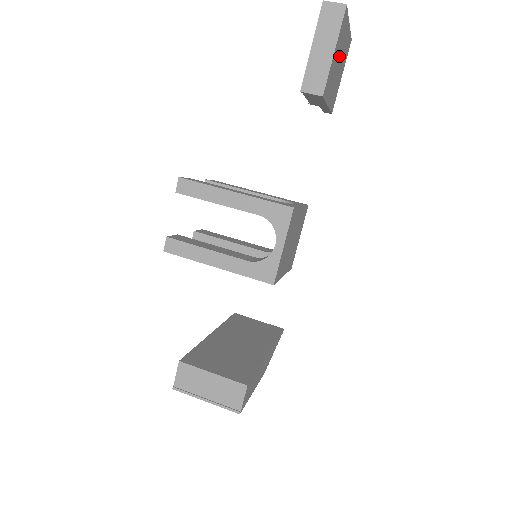
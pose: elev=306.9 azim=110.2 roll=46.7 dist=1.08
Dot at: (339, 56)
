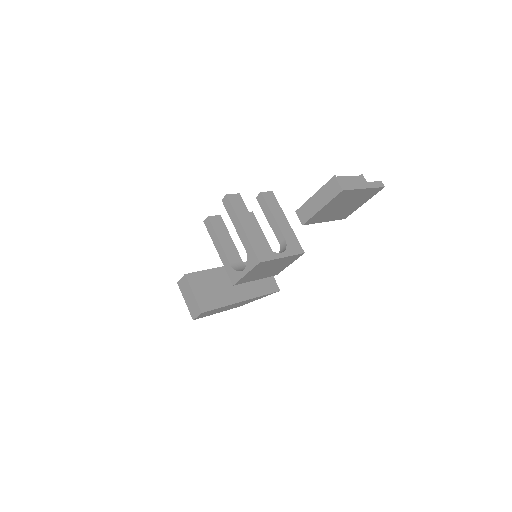
Dot at: (343, 204)
